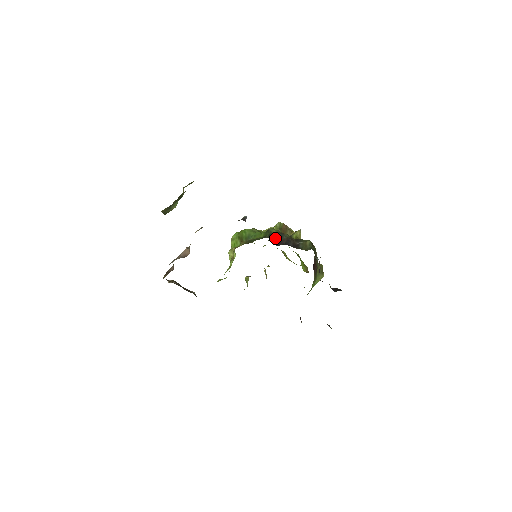
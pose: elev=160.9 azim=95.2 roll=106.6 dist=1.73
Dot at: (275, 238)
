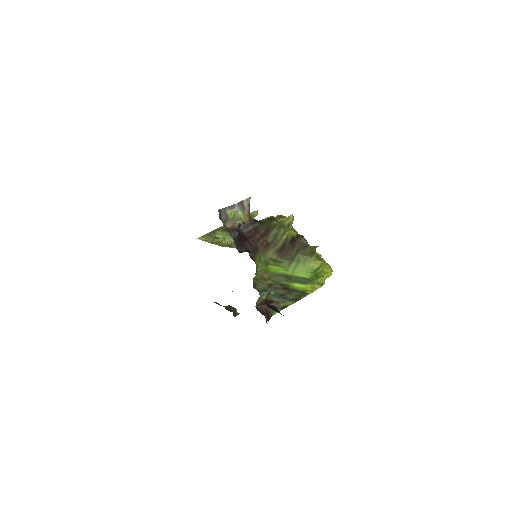
Dot at: occluded
